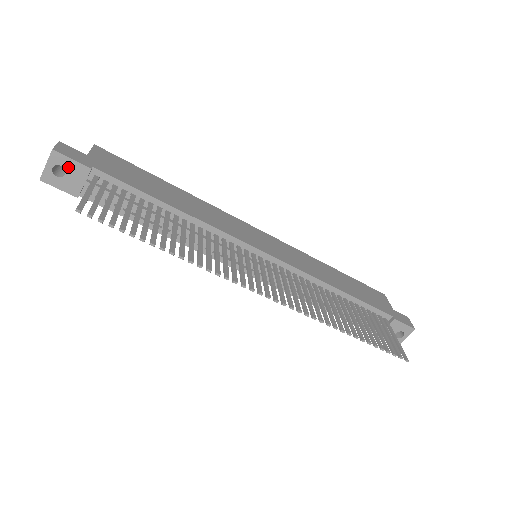
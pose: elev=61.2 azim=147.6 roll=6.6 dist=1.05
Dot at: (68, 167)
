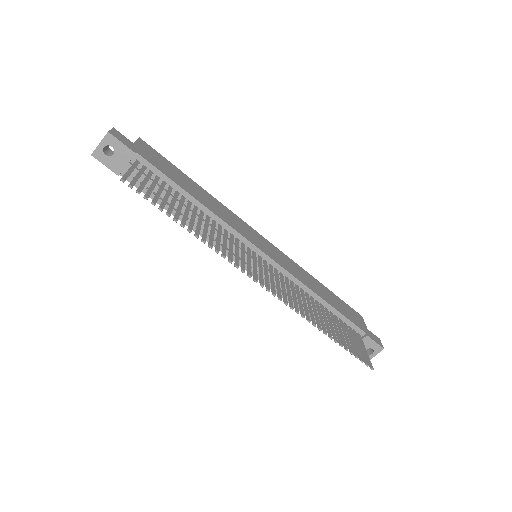
Dot at: (117, 149)
